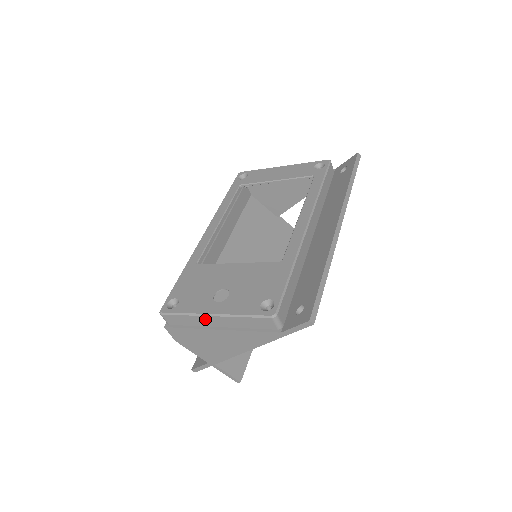
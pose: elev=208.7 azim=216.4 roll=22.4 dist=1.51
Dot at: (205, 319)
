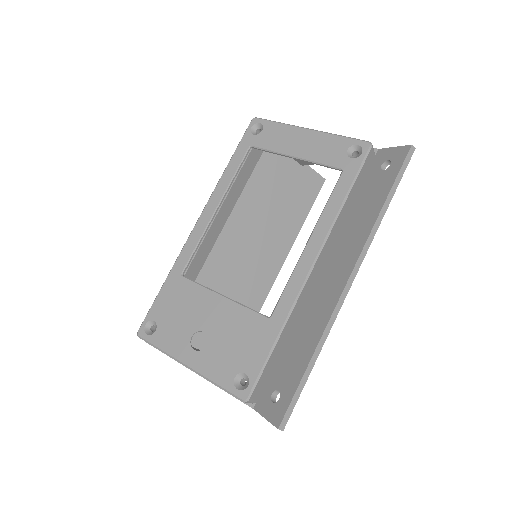
Dot at: (180, 362)
